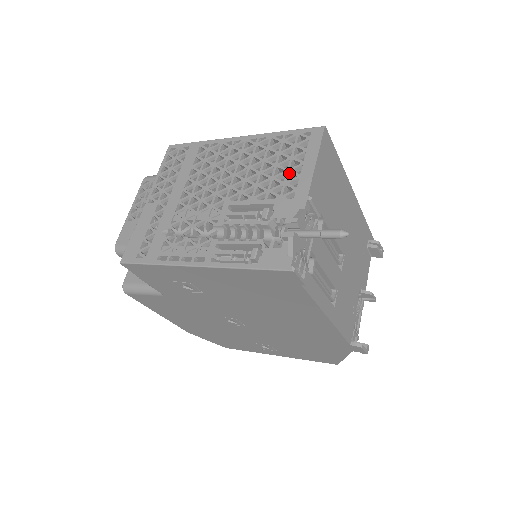
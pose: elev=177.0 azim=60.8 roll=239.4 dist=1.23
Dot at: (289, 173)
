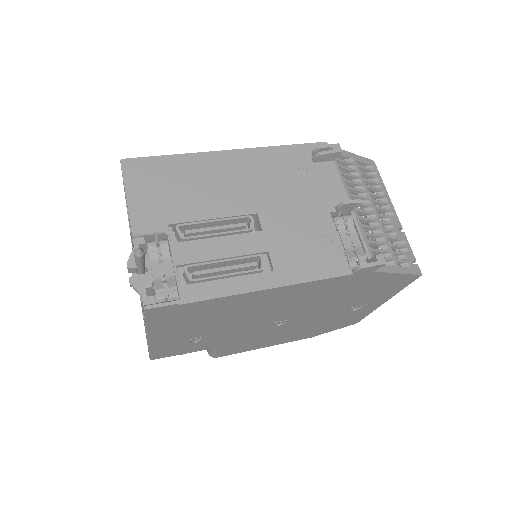
Dot at: occluded
